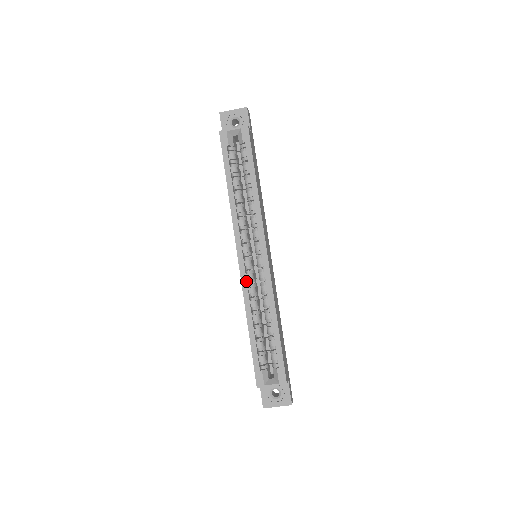
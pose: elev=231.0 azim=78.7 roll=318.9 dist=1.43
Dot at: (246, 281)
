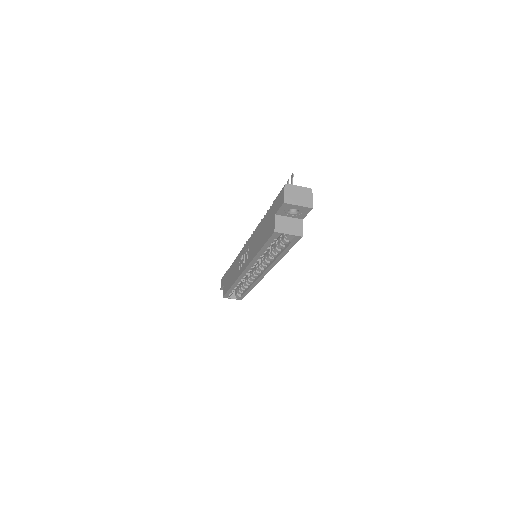
Dot at: occluded
